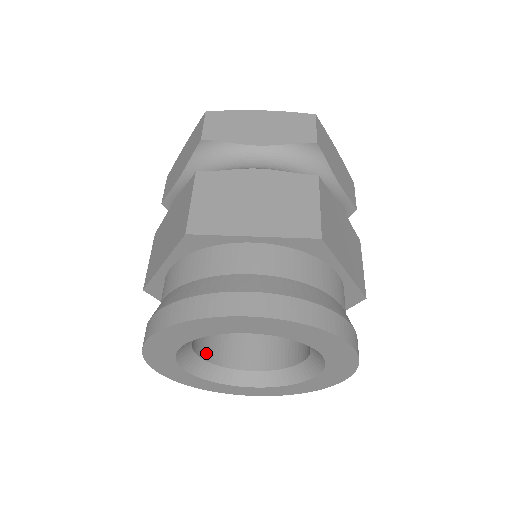
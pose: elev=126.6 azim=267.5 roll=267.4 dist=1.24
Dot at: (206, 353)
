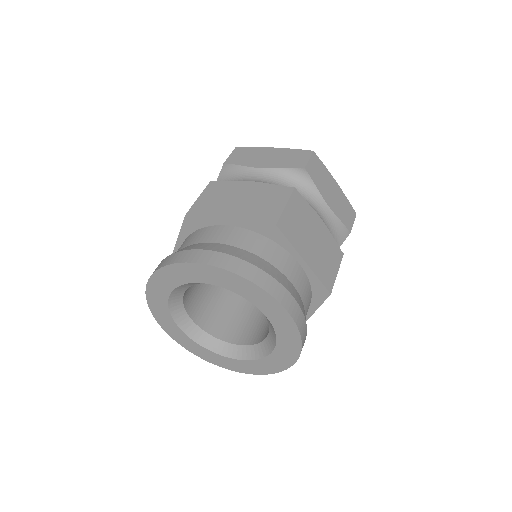
Dot at: (200, 321)
